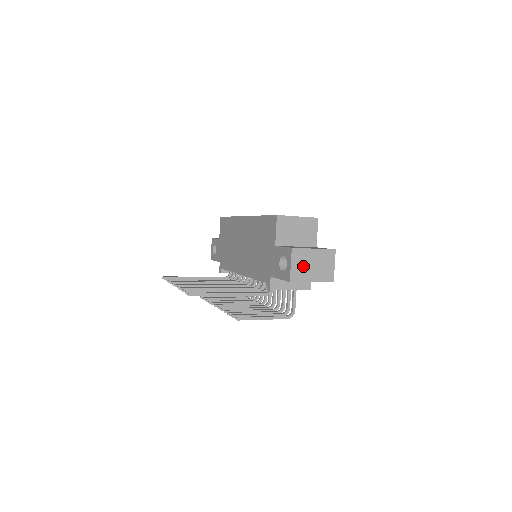
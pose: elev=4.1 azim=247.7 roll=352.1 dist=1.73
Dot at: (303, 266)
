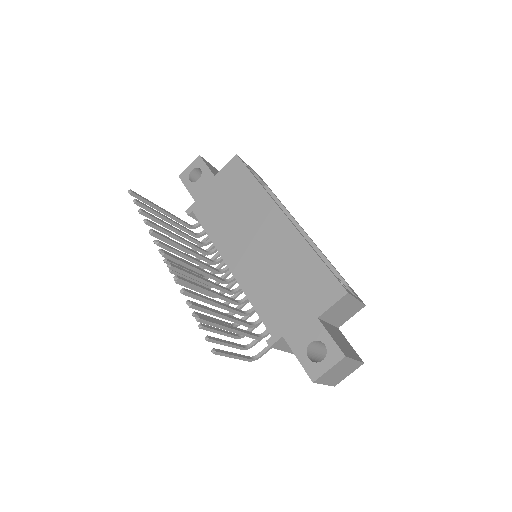
Dot at: (334, 372)
